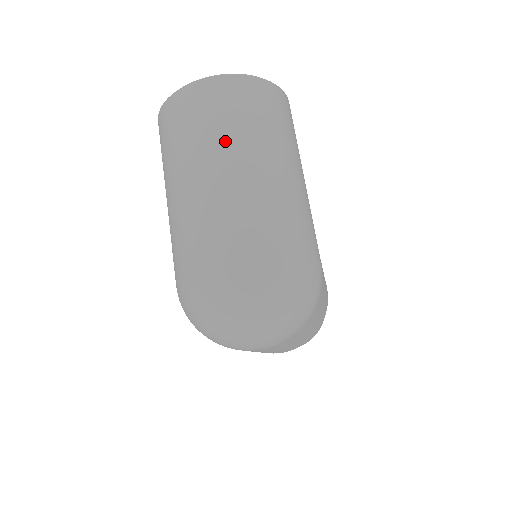
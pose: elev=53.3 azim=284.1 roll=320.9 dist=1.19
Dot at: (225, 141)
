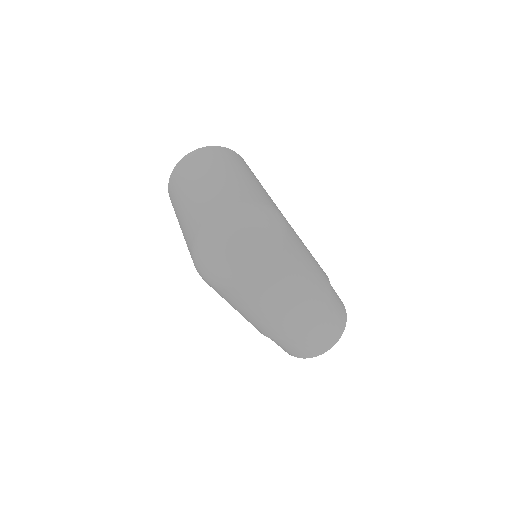
Dot at: (200, 171)
